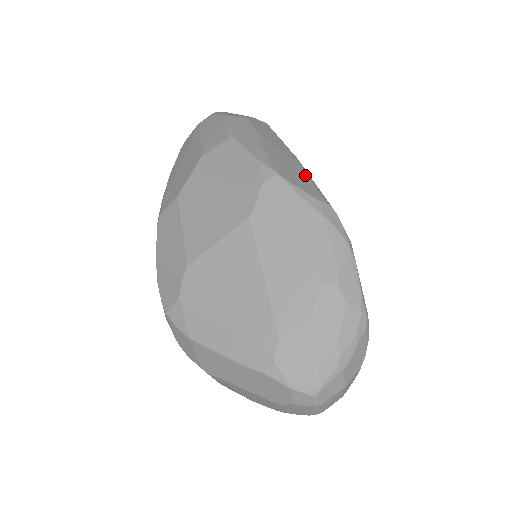
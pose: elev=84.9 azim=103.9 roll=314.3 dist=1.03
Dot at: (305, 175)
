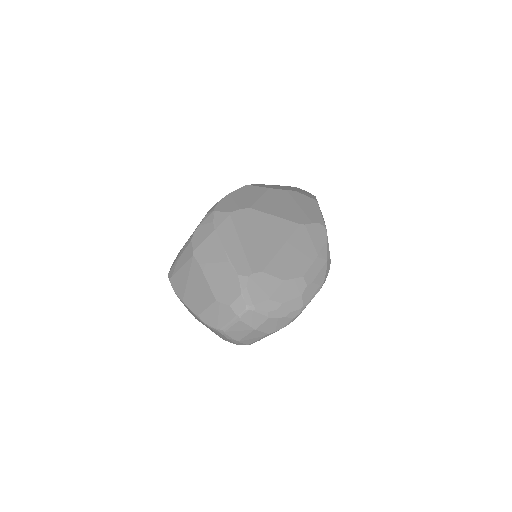
Dot at: occluded
